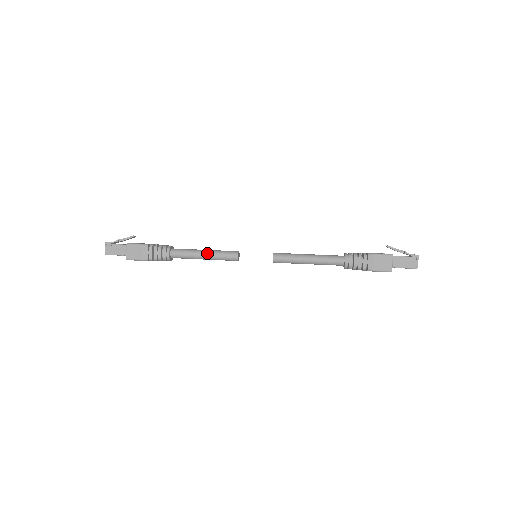
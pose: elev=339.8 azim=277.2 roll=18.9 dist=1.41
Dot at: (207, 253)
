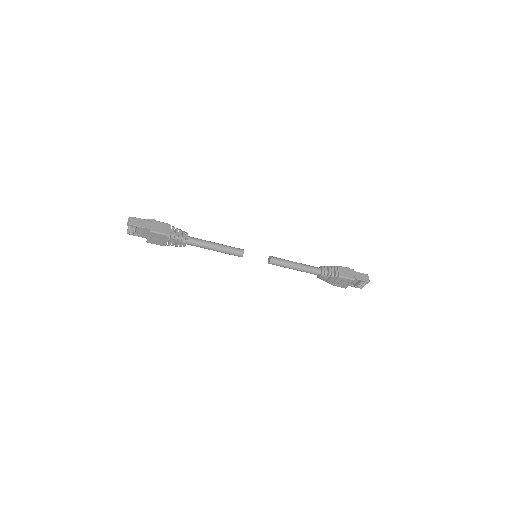
Dot at: (219, 244)
